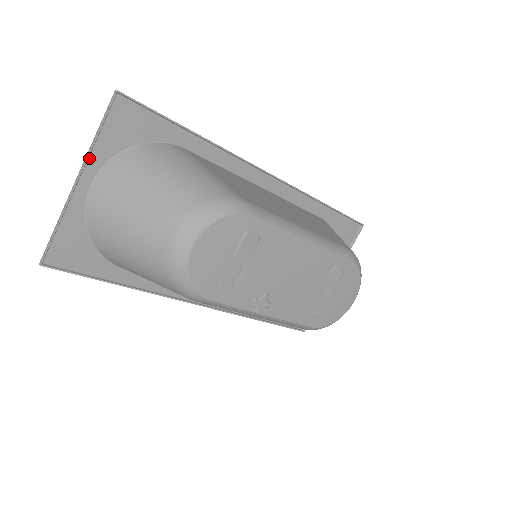
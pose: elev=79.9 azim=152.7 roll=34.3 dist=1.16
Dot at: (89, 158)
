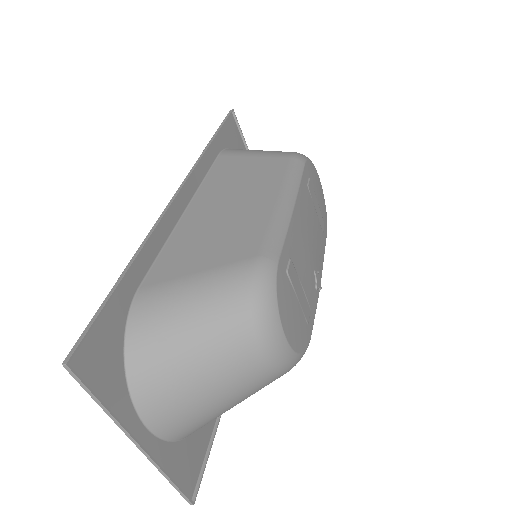
Dot at: (122, 424)
